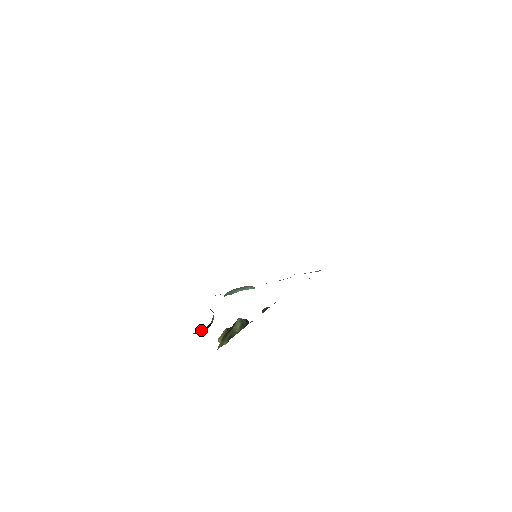
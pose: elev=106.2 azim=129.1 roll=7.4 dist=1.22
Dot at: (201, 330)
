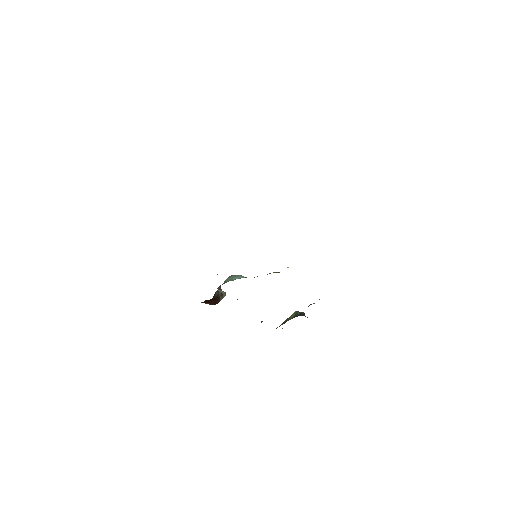
Dot at: (212, 302)
